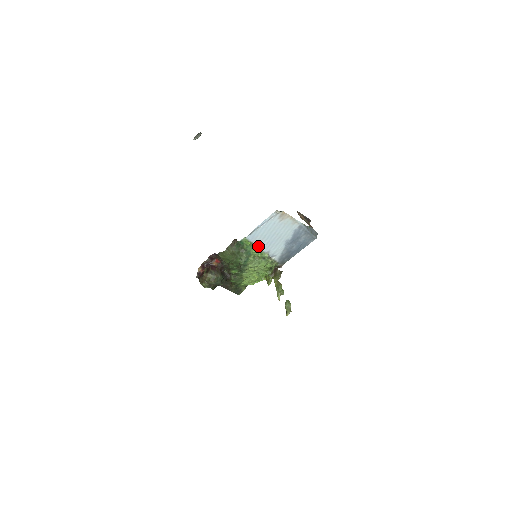
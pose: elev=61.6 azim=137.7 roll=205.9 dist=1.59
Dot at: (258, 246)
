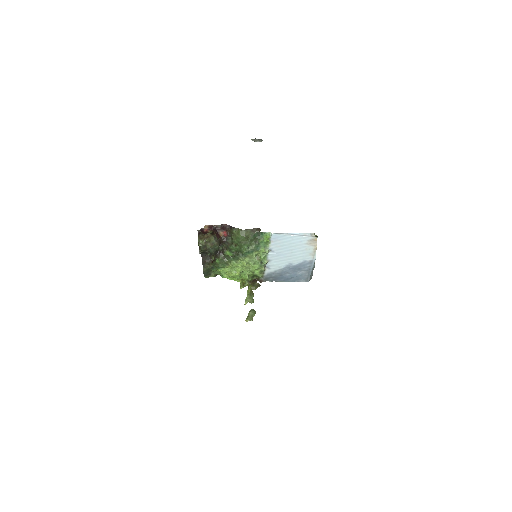
Dot at: (270, 249)
